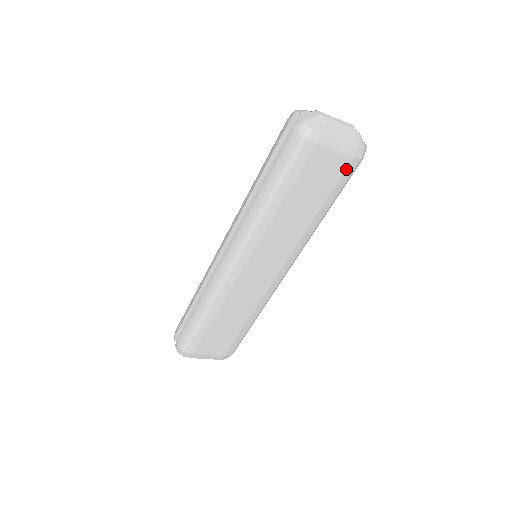
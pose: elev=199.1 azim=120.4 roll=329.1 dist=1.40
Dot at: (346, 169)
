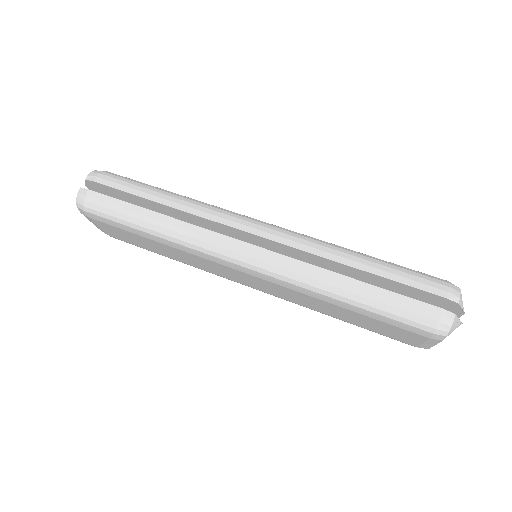
Dot at: (401, 341)
